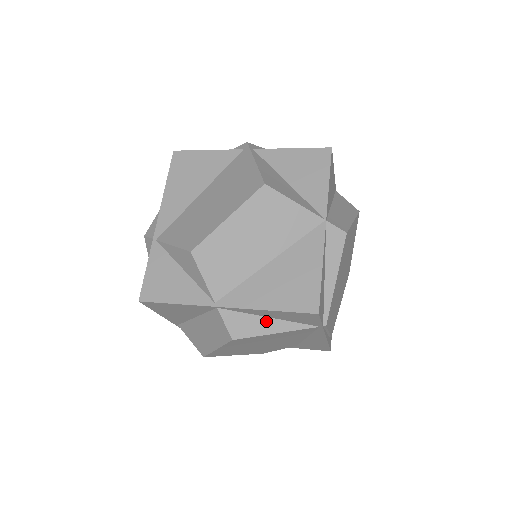
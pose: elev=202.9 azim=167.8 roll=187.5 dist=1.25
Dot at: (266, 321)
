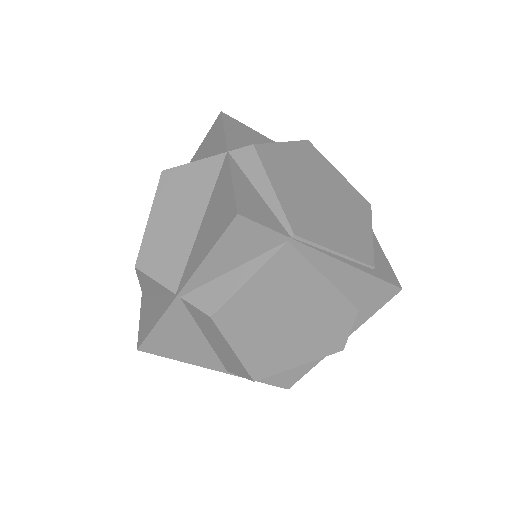
Dot at: (231, 276)
